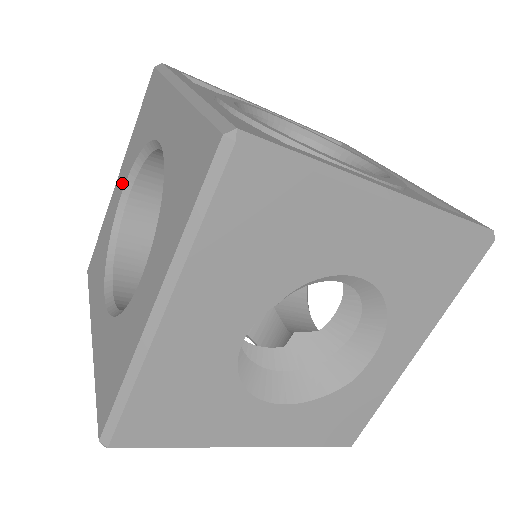
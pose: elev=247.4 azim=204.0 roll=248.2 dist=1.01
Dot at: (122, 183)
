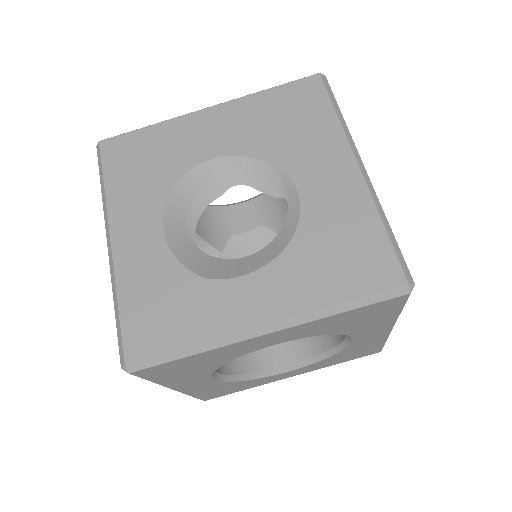
Dot at: occluded
